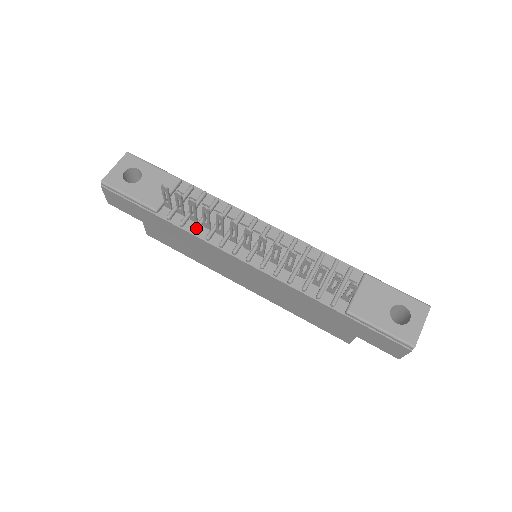
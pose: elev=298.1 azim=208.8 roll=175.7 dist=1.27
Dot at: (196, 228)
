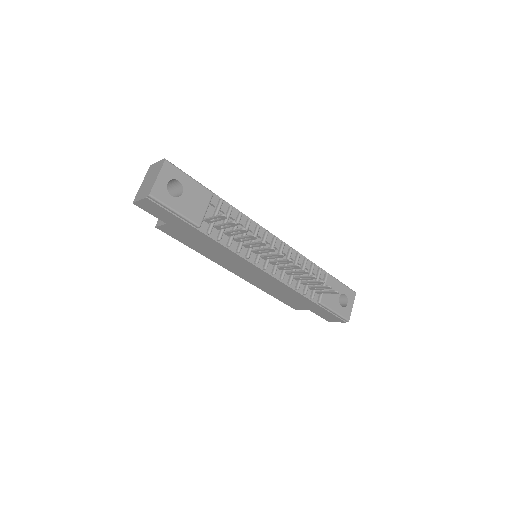
Dot at: (231, 243)
